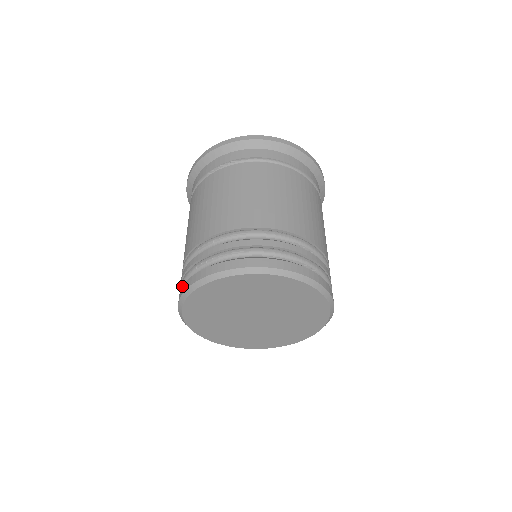
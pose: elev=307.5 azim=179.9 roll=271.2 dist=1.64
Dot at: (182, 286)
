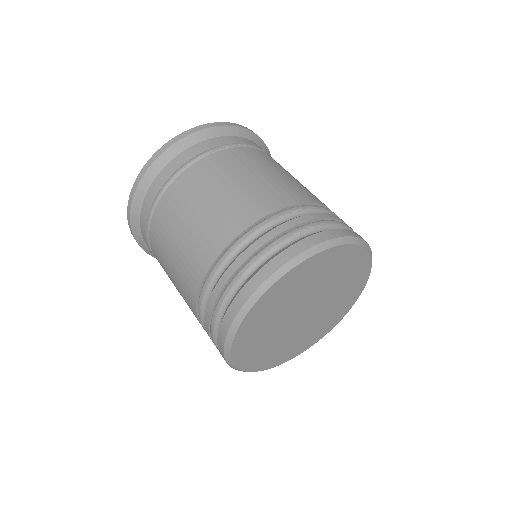
Dot at: (258, 263)
